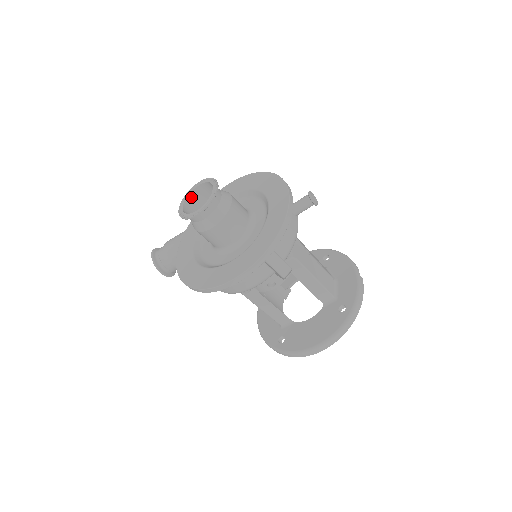
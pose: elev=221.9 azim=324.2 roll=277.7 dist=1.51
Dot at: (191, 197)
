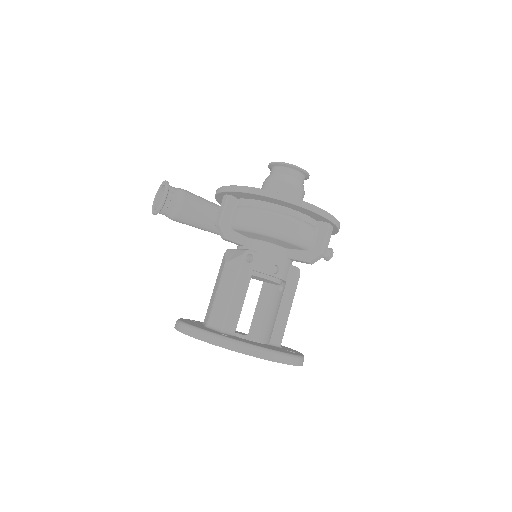
Dot at: occluded
